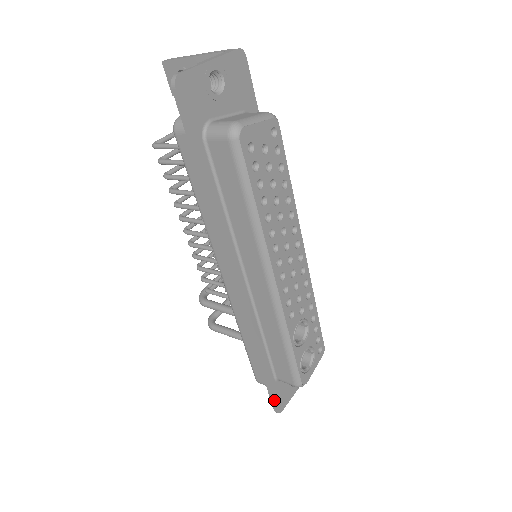
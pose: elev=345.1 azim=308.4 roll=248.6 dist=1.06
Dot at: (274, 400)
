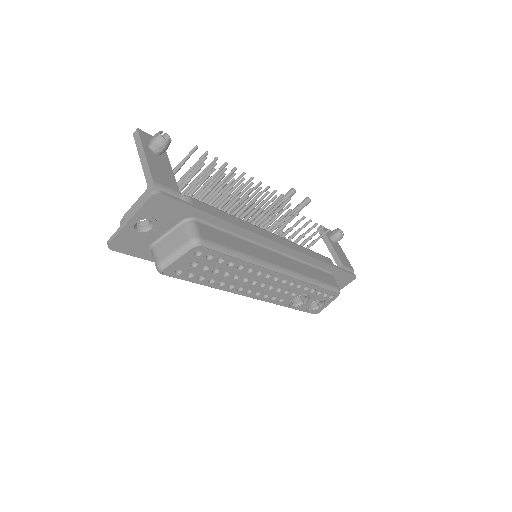
Dot at: occluded
